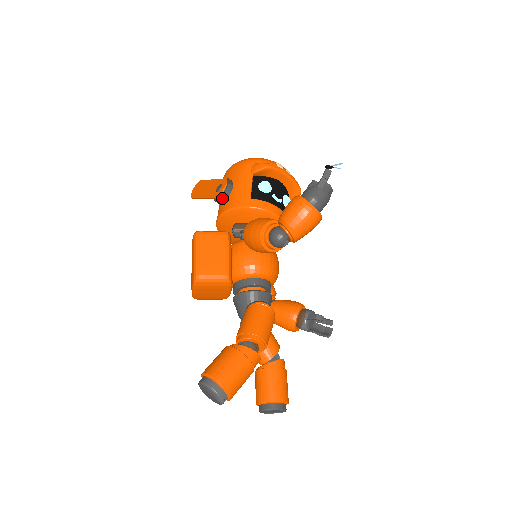
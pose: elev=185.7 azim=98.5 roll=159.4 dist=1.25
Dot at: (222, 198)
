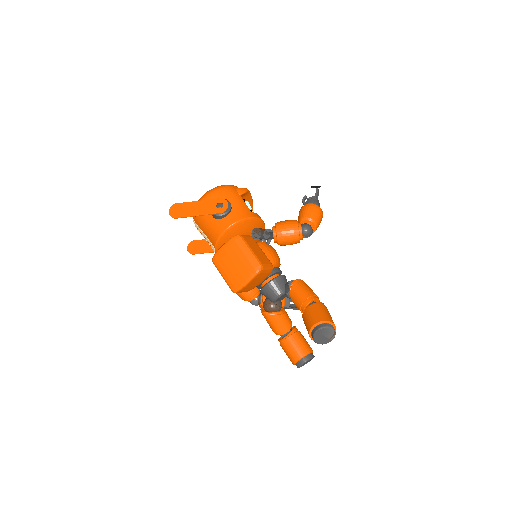
Dot at: (228, 212)
